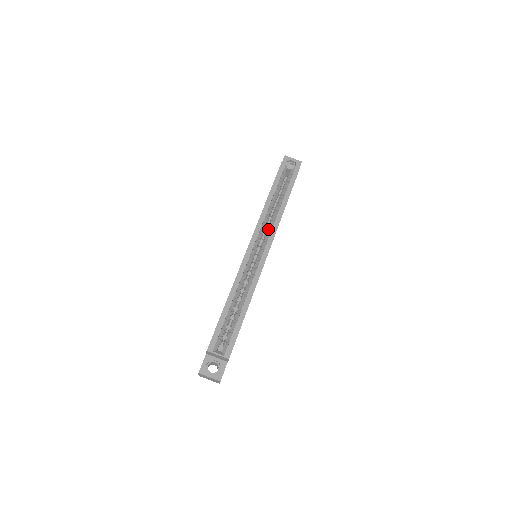
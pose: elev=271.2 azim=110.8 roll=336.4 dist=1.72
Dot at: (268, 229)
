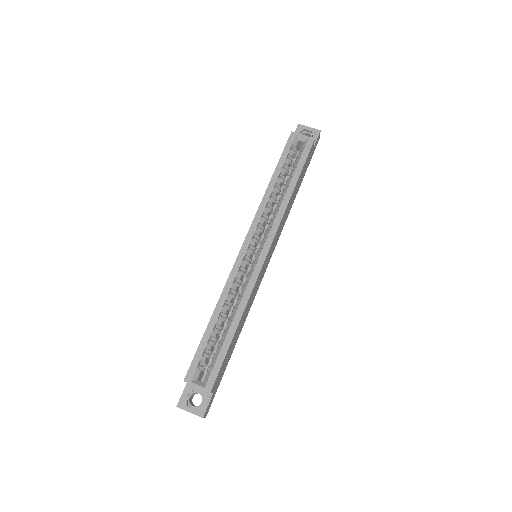
Dot at: (270, 221)
